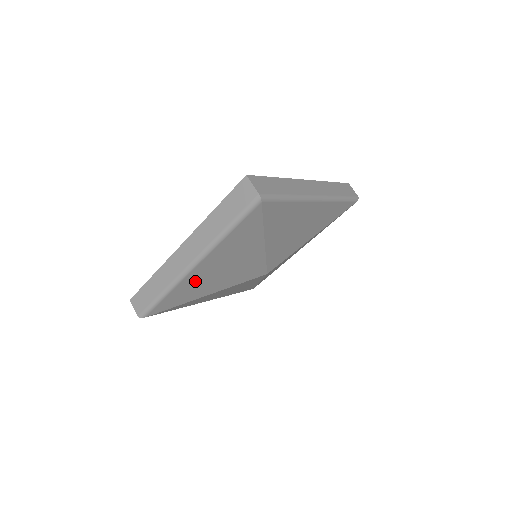
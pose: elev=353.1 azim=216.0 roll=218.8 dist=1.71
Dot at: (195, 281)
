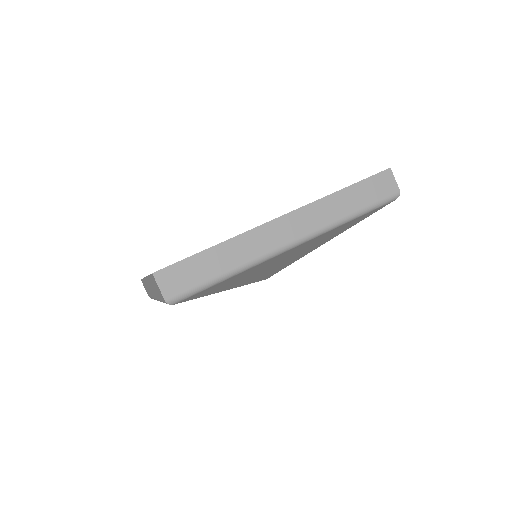
Dot at: (261, 266)
